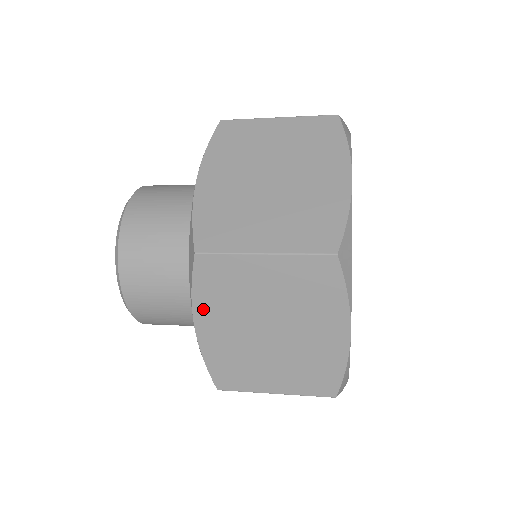
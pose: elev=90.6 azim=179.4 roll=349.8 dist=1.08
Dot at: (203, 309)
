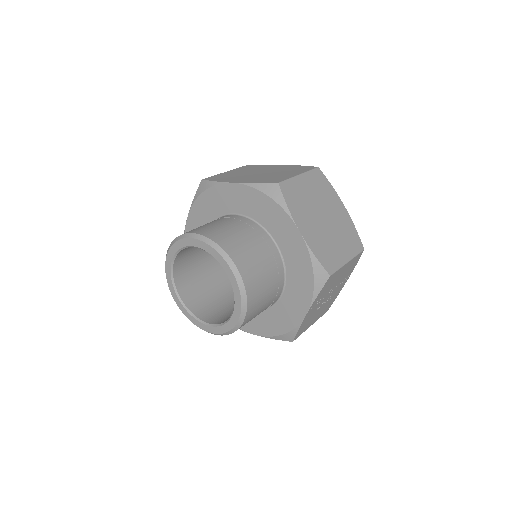
Dot at: (297, 217)
